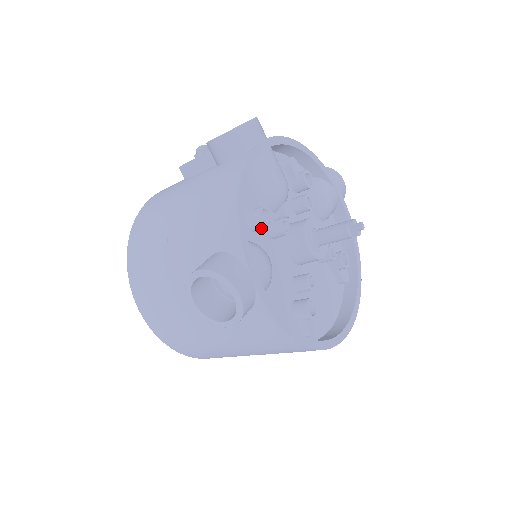
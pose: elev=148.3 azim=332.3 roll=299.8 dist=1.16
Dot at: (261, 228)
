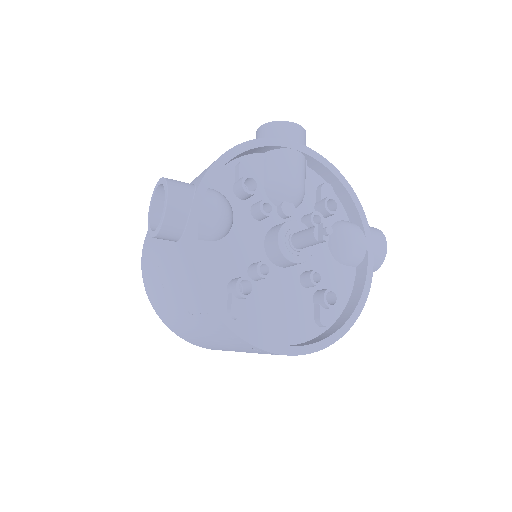
Dot at: (241, 192)
